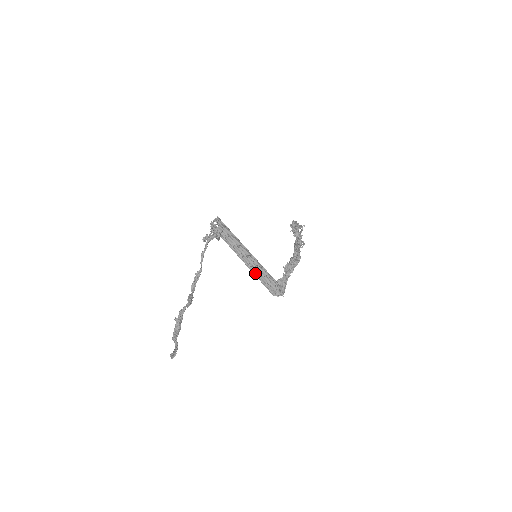
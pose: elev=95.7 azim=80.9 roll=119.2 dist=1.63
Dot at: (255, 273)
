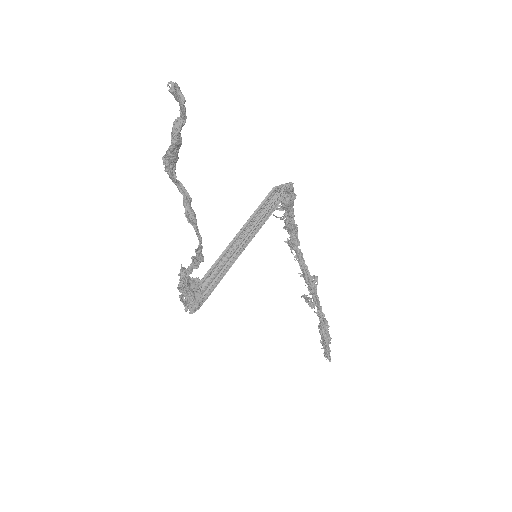
Dot at: (257, 225)
